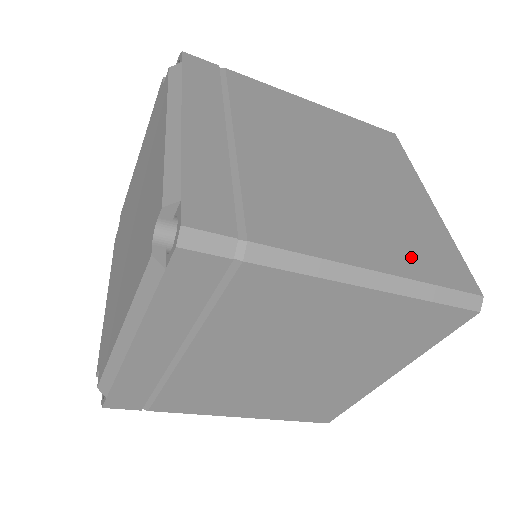
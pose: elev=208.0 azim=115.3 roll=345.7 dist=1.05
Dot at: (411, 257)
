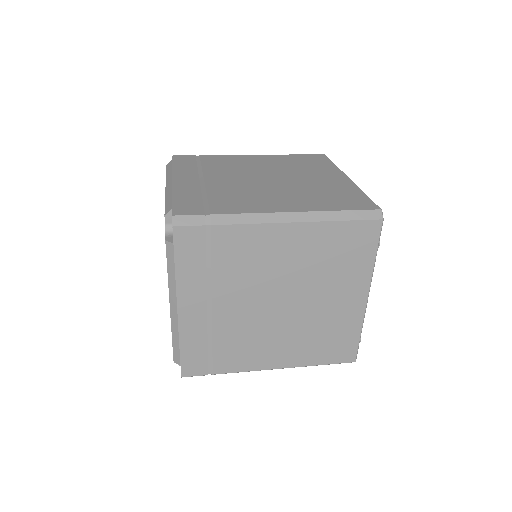
Dot at: (314, 353)
